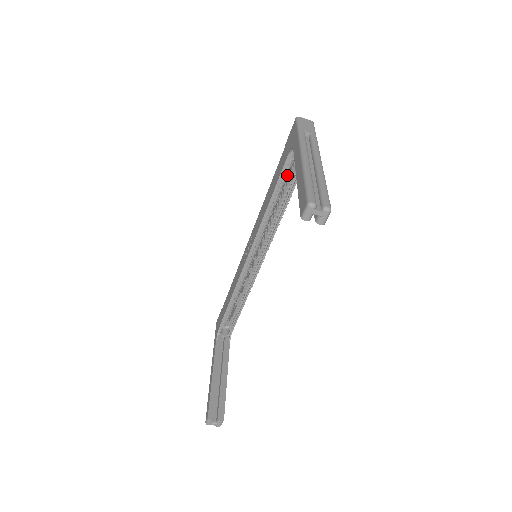
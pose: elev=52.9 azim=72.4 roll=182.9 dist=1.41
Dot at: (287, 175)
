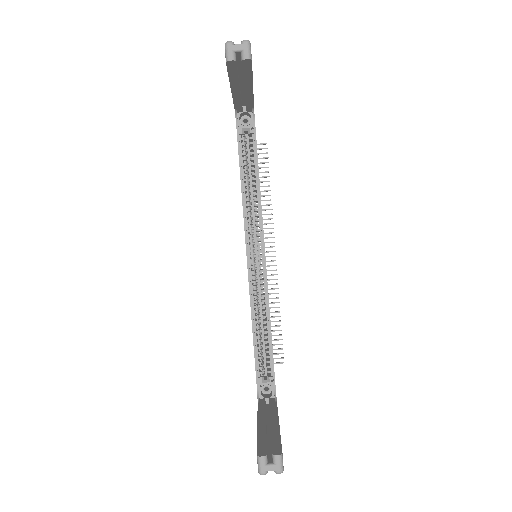
Dot at: (247, 151)
